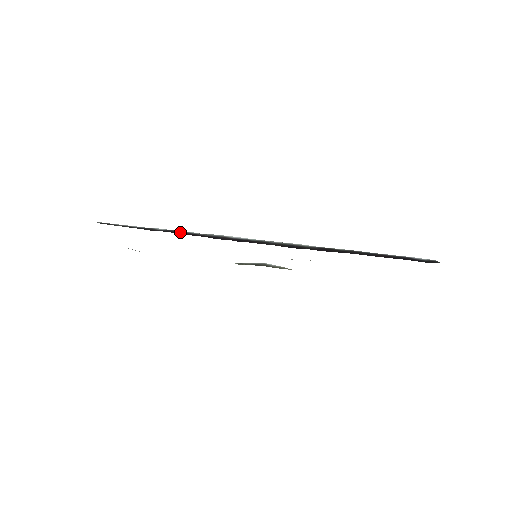
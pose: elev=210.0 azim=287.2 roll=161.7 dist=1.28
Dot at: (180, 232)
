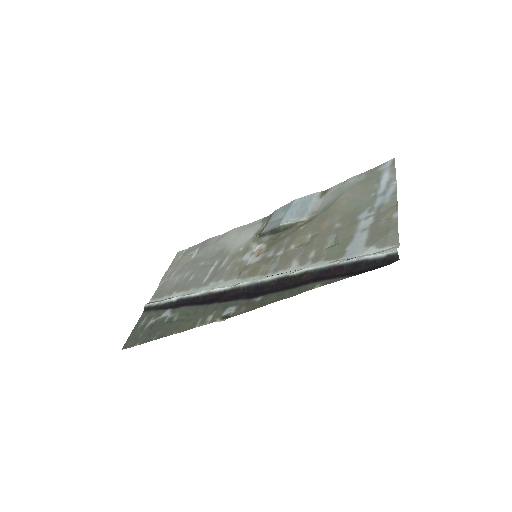
Dot at: (185, 300)
